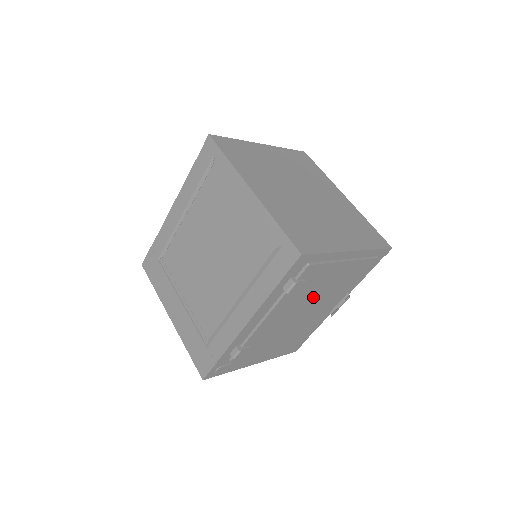
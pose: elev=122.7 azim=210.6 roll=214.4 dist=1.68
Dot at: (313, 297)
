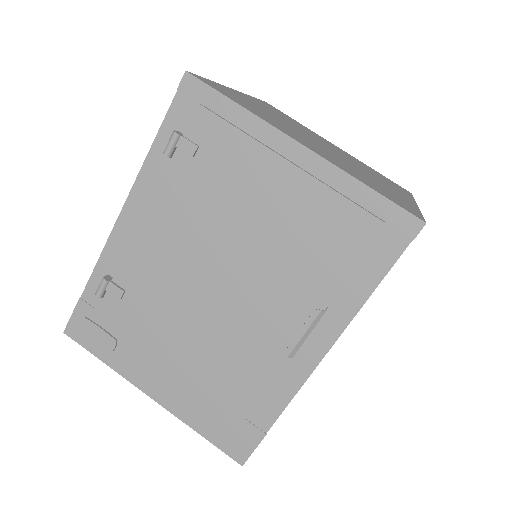
Dot at: (233, 238)
